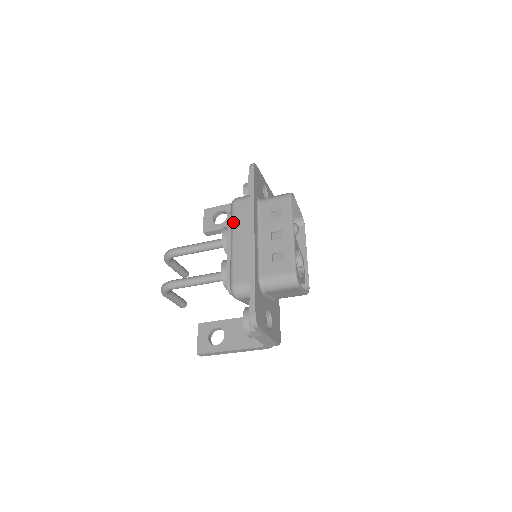
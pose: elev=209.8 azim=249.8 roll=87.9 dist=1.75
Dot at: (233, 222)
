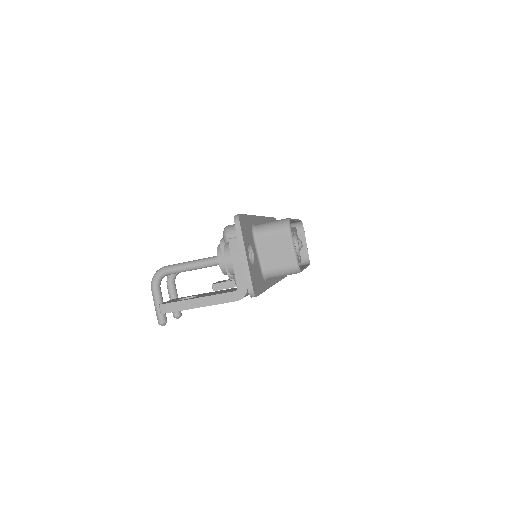
Dot at: occluded
